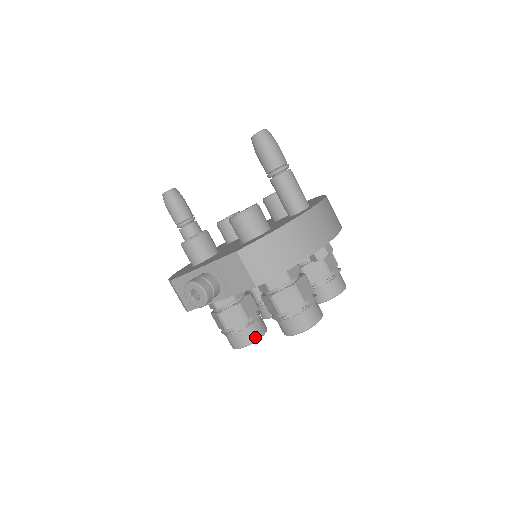
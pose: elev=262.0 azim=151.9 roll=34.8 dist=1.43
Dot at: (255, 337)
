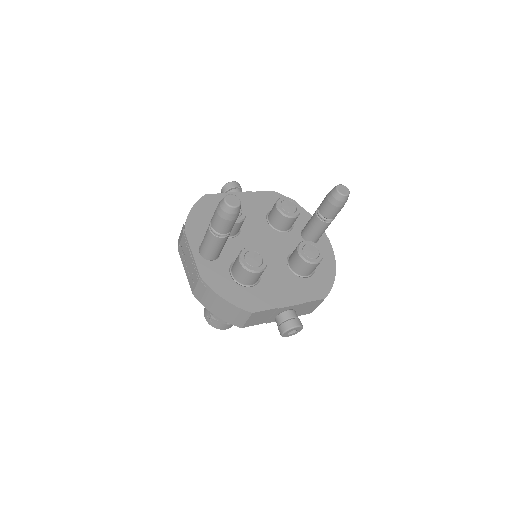
Dot at: occluded
